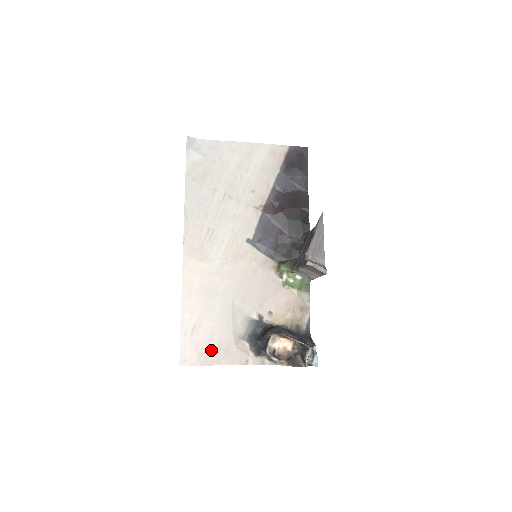
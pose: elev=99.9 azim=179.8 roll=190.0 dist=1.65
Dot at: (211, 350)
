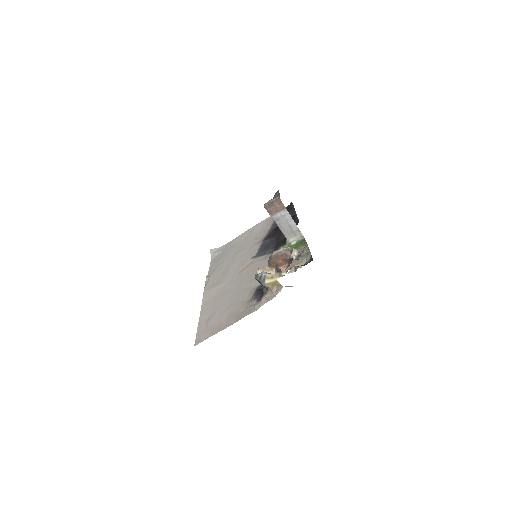
Dot at: (222, 322)
